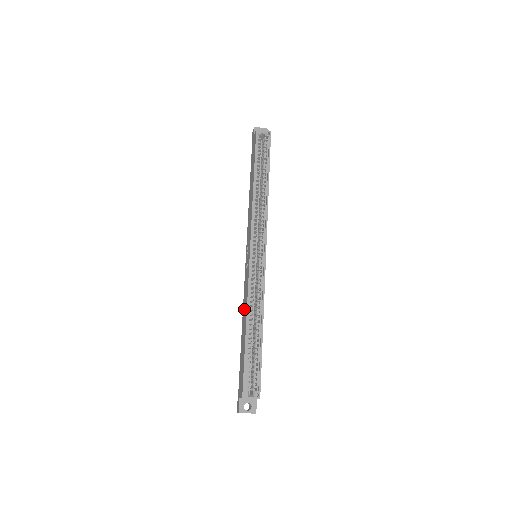
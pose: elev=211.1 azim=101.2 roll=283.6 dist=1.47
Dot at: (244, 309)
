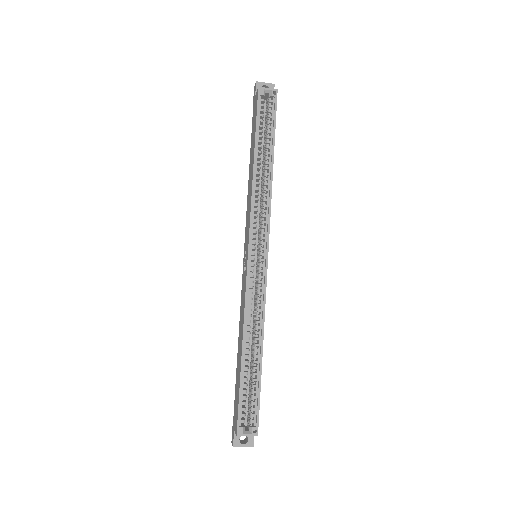
Dot at: (240, 324)
